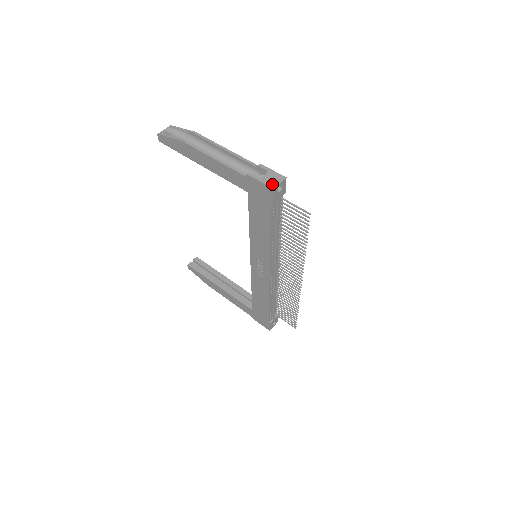
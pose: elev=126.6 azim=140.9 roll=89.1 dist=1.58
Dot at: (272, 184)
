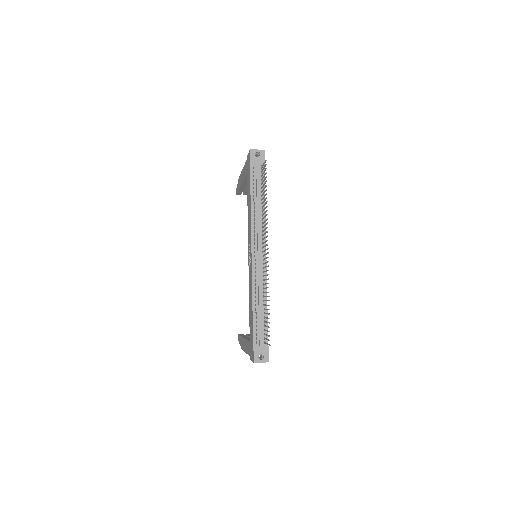
Dot at: (252, 150)
